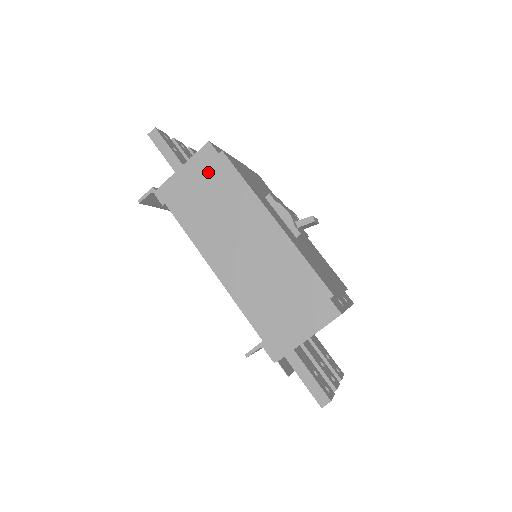
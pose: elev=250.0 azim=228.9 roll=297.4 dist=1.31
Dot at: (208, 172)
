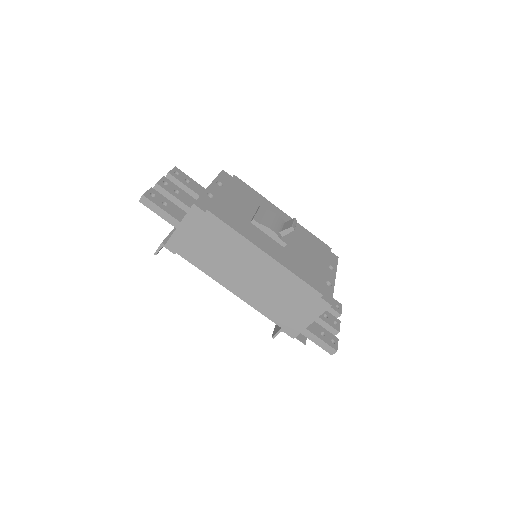
Dot at: (202, 227)
